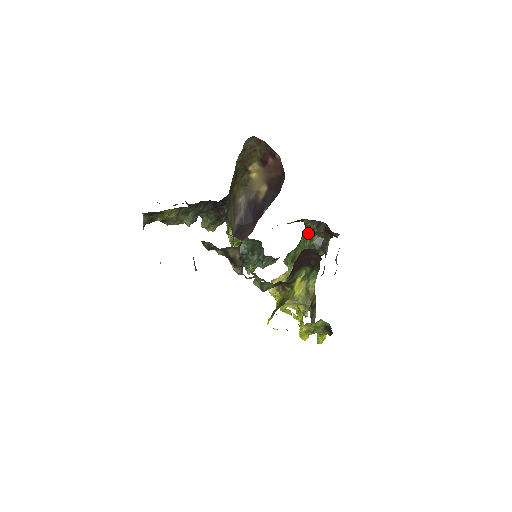
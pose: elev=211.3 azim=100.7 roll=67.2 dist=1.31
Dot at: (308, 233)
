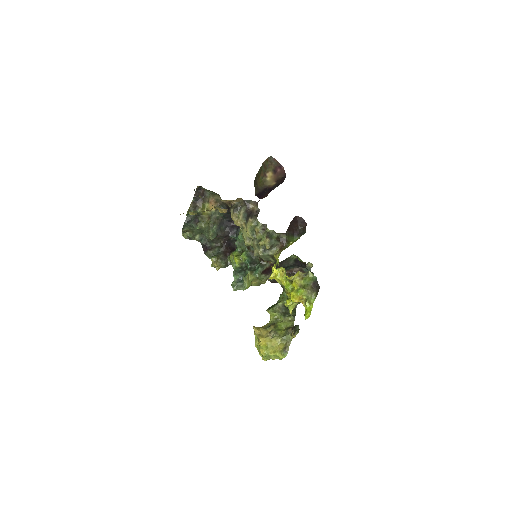
Dot at: occluded
